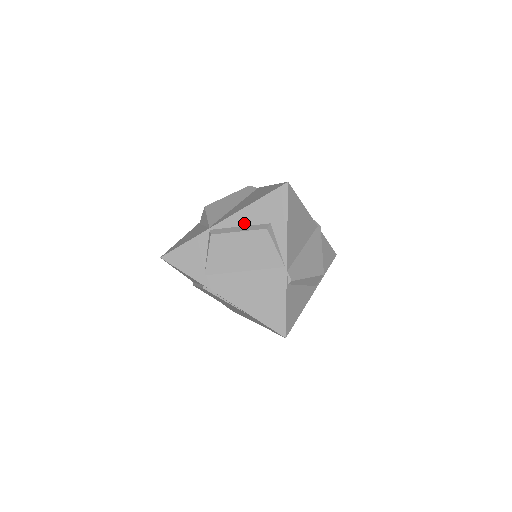
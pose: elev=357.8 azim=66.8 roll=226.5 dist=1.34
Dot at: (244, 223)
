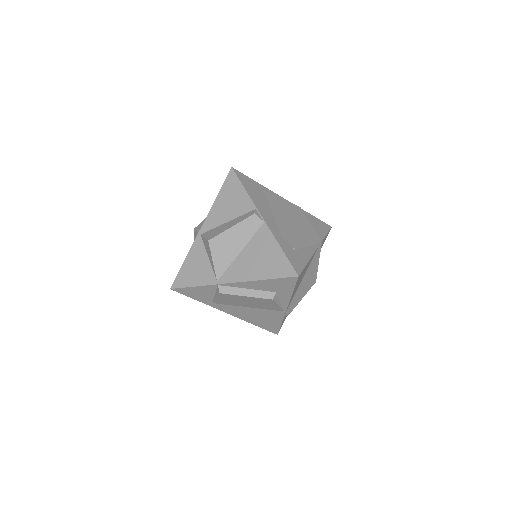
Dot at: (251, 288)
